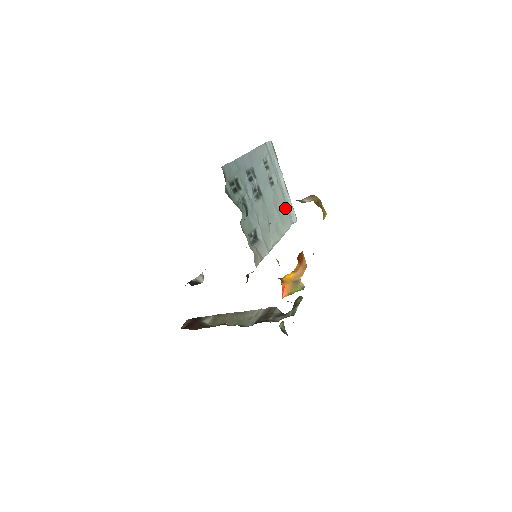
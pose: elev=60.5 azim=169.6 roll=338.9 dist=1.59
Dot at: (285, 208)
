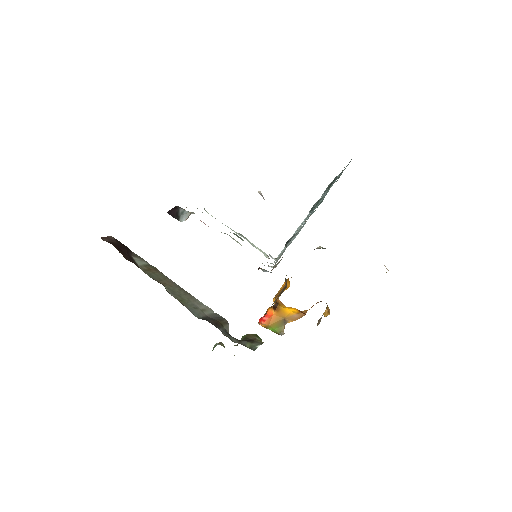
Dot at: occluded
